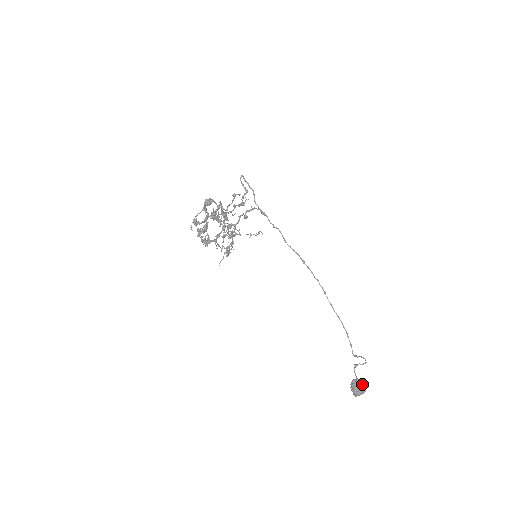
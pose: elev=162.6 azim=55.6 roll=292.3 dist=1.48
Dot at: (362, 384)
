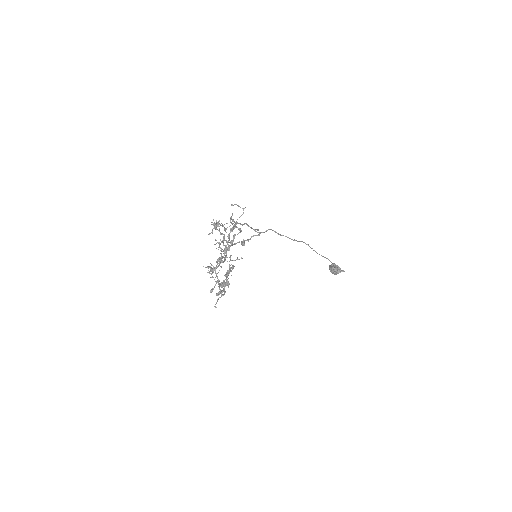
Dot at: (339, 271)
